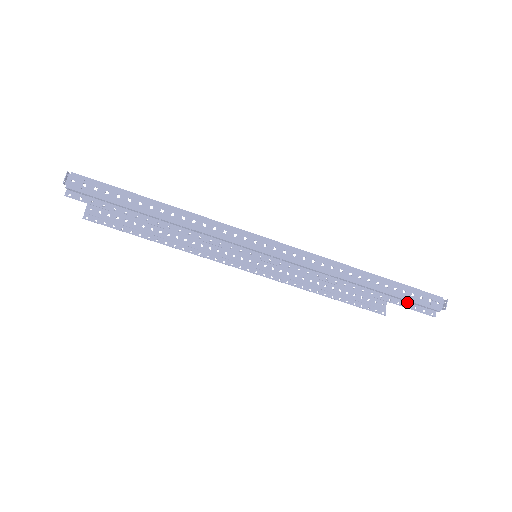
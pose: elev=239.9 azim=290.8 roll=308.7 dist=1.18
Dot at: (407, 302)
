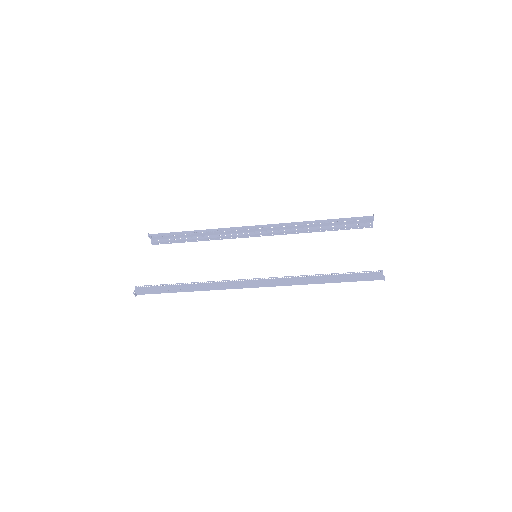
Dot at: (358, 278)
